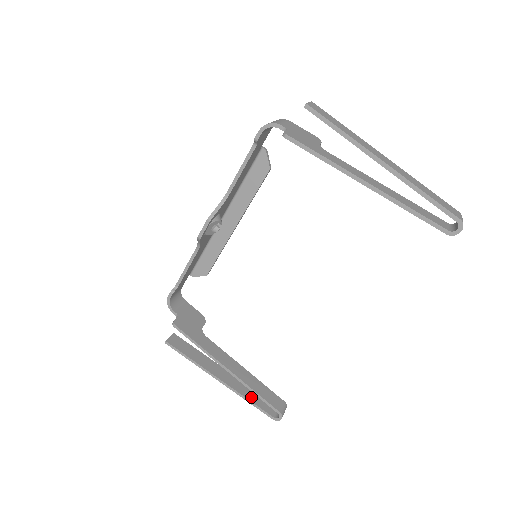
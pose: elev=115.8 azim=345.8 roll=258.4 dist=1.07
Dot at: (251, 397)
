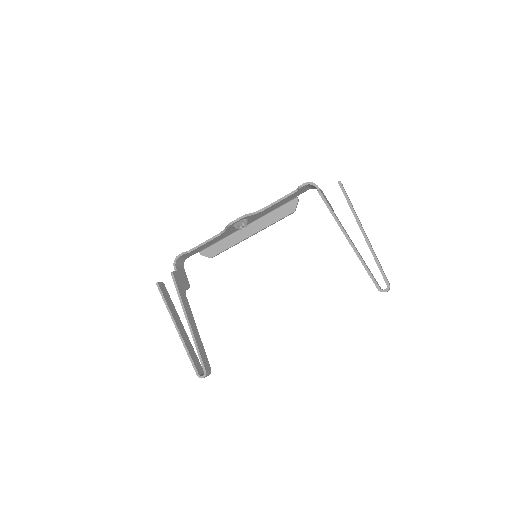
Dot at: (191, 352)
